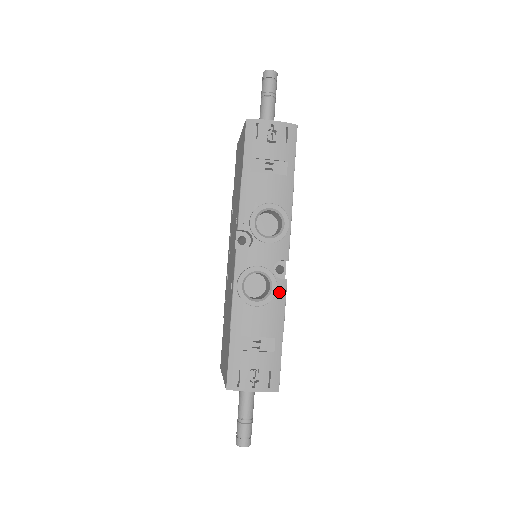
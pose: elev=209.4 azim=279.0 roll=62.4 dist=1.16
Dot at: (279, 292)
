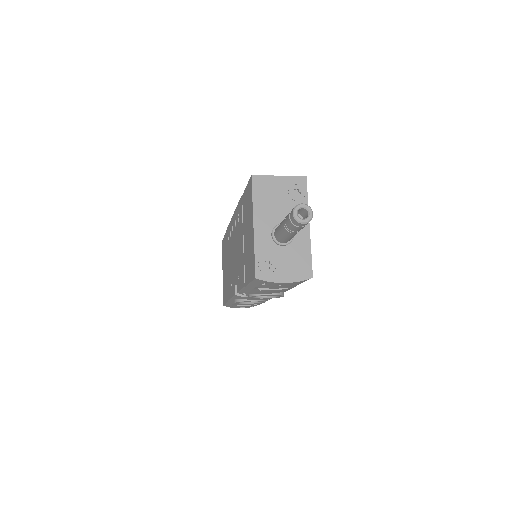
Dot at: occluded
